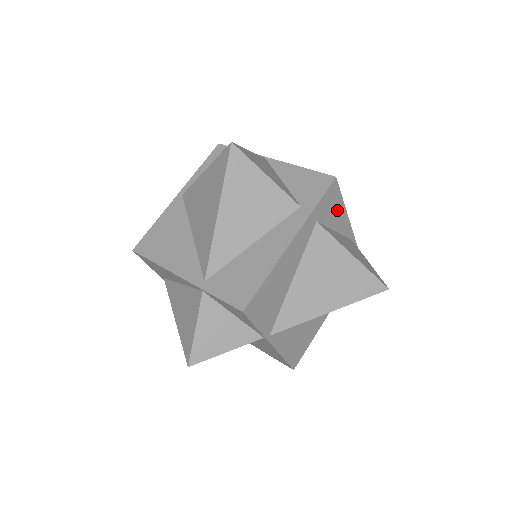
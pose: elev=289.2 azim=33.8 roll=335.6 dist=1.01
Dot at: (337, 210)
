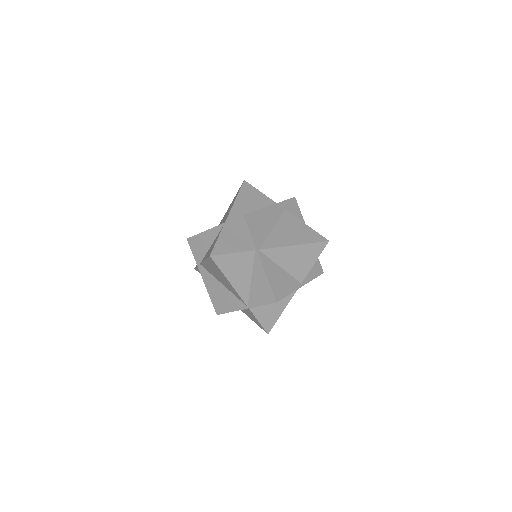
Dot at: (298, 217)
